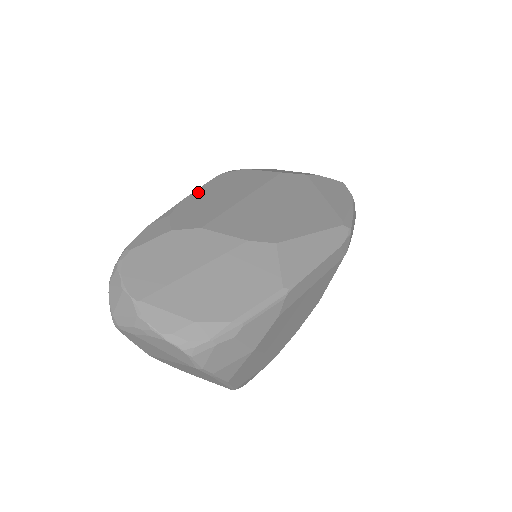
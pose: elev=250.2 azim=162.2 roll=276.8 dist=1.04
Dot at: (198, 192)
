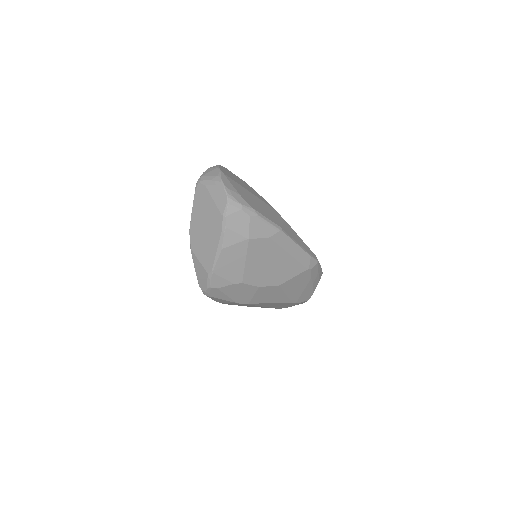
Dot at: occluded
